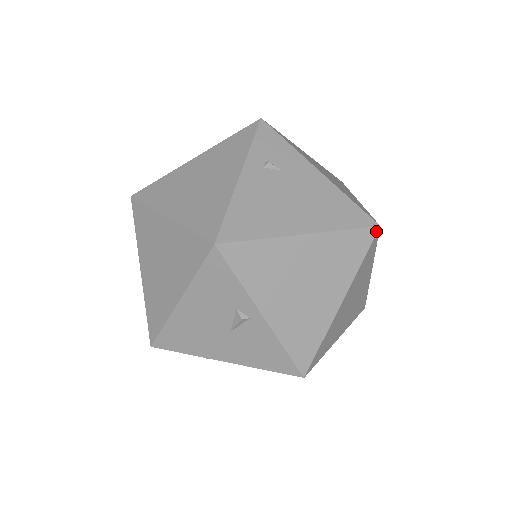
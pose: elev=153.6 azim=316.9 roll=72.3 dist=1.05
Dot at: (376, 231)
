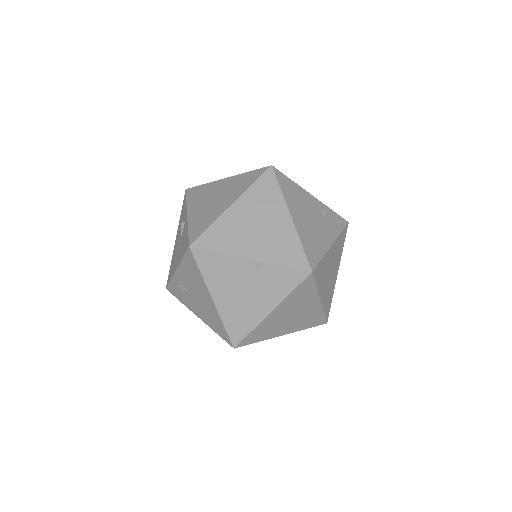
Dot at: (268, 168)
